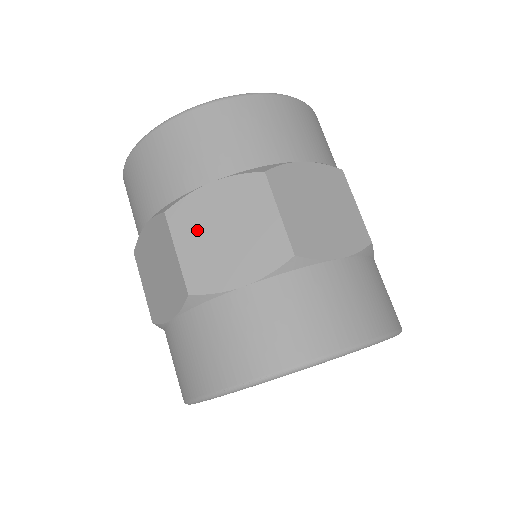
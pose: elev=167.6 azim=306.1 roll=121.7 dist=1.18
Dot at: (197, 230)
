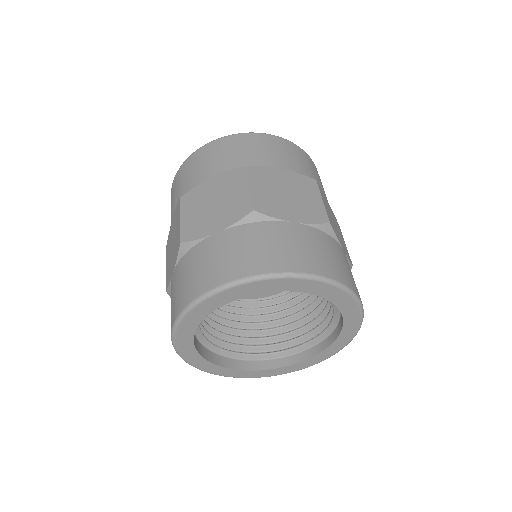
Dot at: (196, 205)
